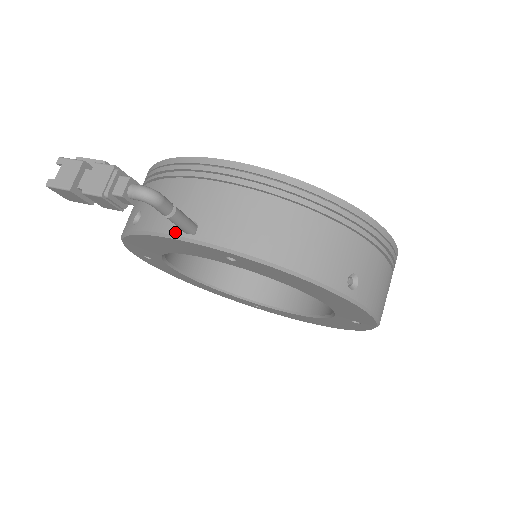
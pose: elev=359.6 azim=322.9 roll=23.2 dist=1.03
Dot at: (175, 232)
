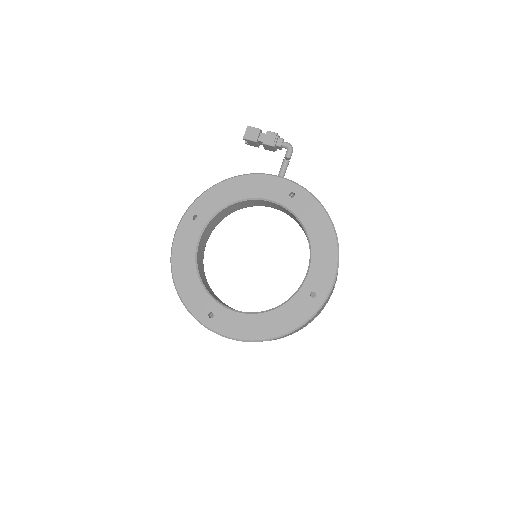
Dot at: (273, 175)
